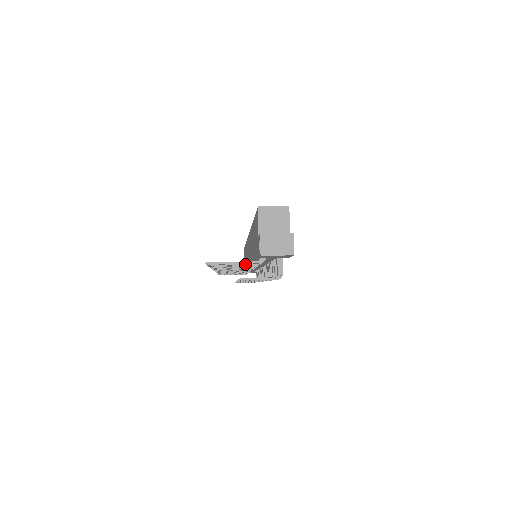
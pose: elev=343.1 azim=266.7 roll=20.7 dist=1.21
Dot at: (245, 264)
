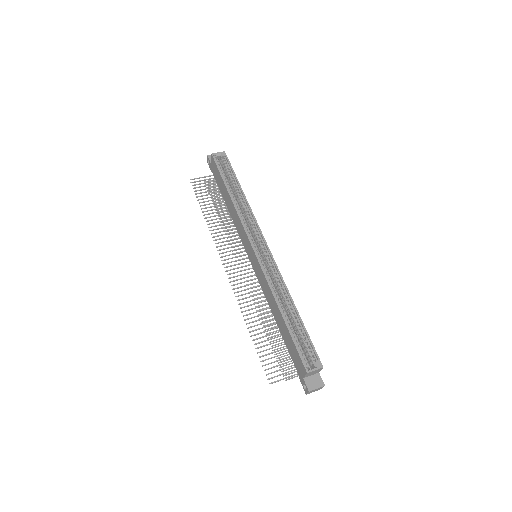
Dot at: occluded
